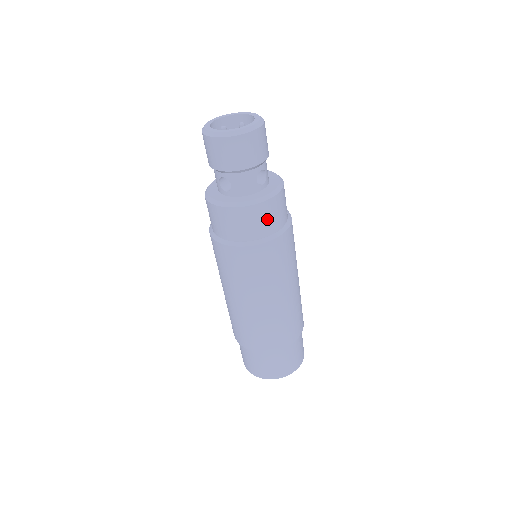
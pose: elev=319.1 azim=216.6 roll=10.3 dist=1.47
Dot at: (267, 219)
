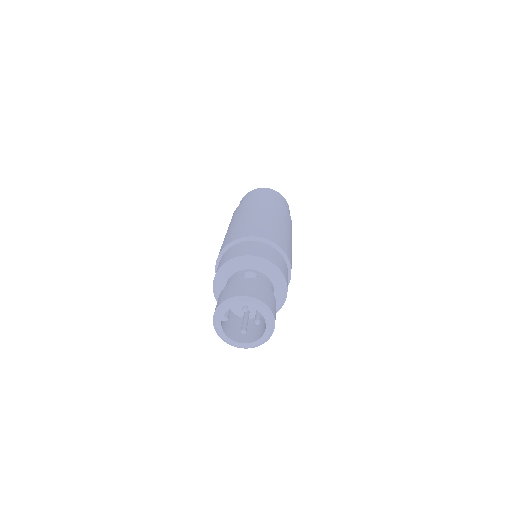
Dot at: occluded
